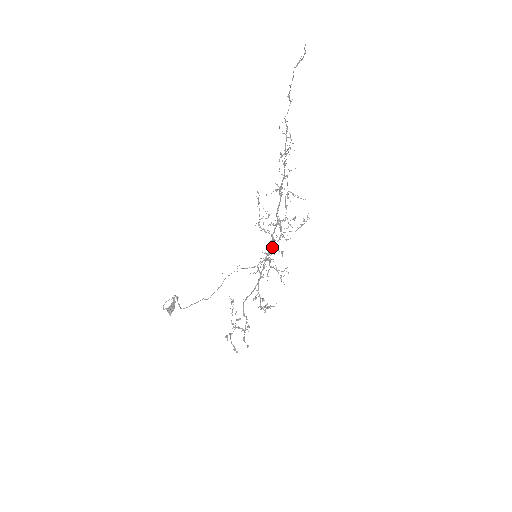
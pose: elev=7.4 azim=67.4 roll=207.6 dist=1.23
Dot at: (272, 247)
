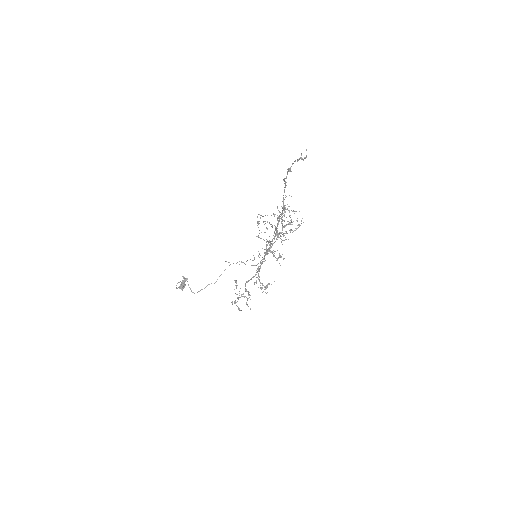
Dot at: occluded
